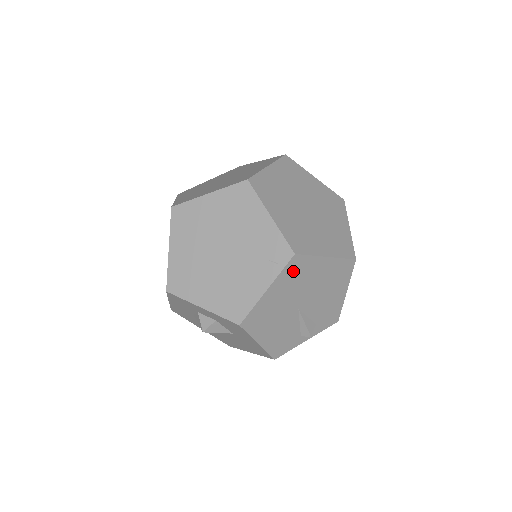
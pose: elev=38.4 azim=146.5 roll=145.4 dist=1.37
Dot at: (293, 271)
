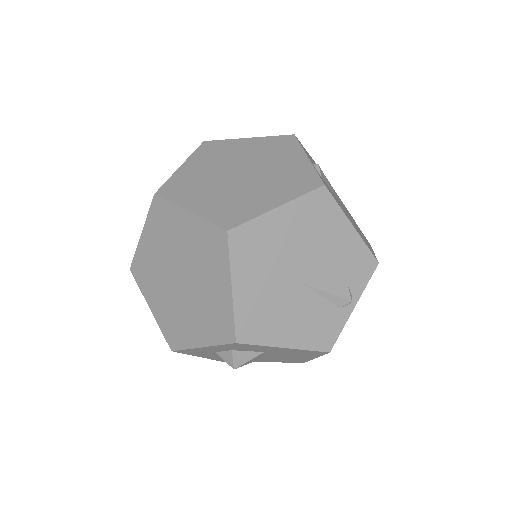
Dot at: (246, 249)
